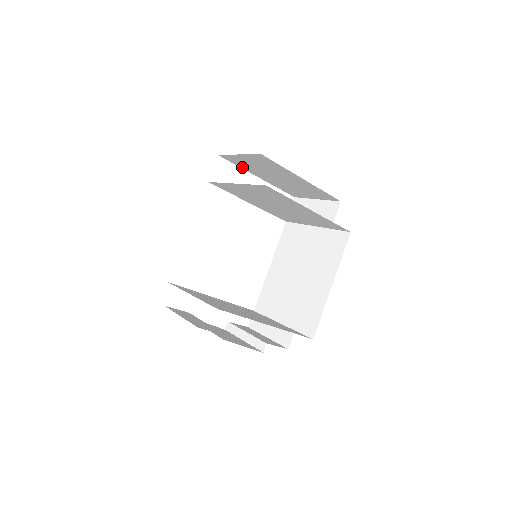
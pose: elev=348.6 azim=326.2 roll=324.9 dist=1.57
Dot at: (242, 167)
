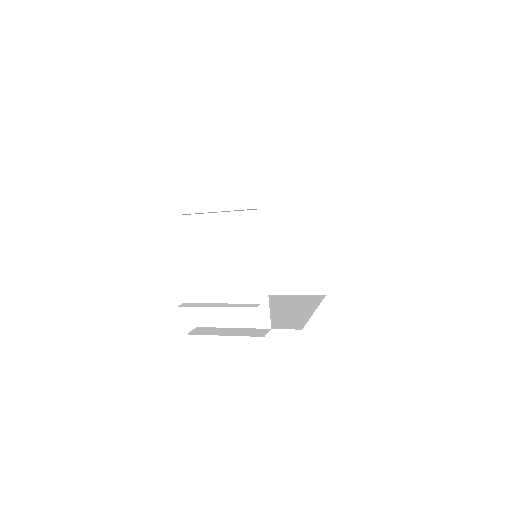
Dot at: occluded
